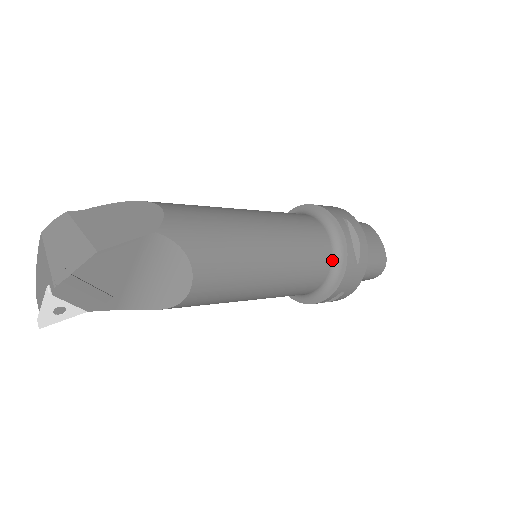
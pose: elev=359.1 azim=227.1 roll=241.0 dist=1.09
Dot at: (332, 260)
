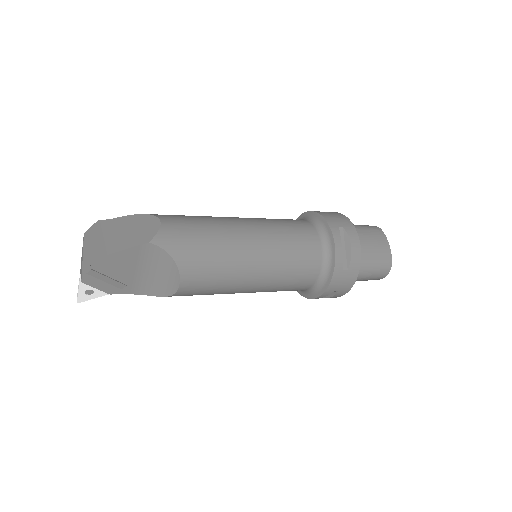
Dot at: (322, 264)
